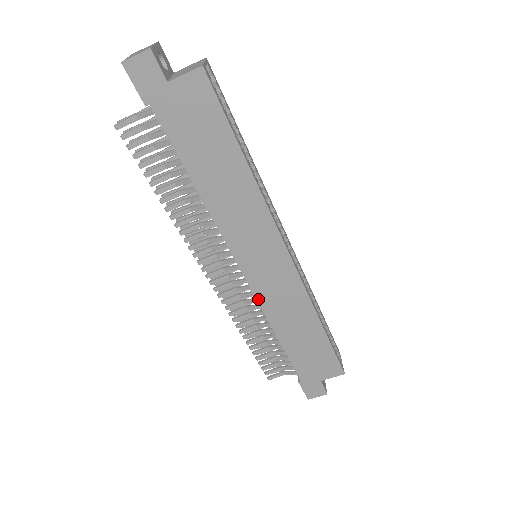
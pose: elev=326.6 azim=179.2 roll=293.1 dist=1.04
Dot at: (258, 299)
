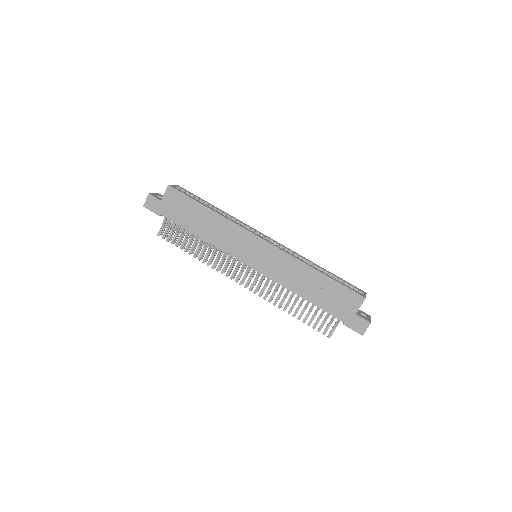
Dot at: (270, 278)
